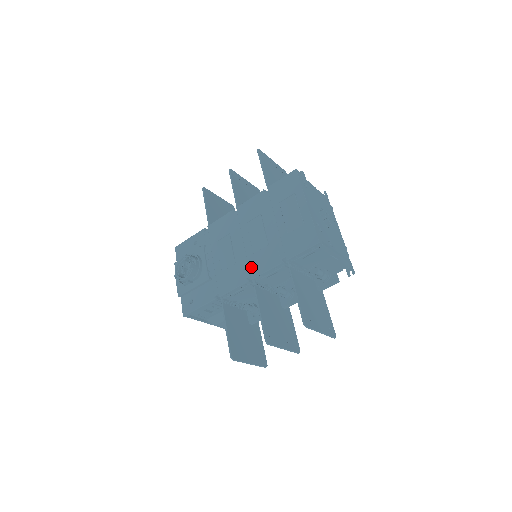
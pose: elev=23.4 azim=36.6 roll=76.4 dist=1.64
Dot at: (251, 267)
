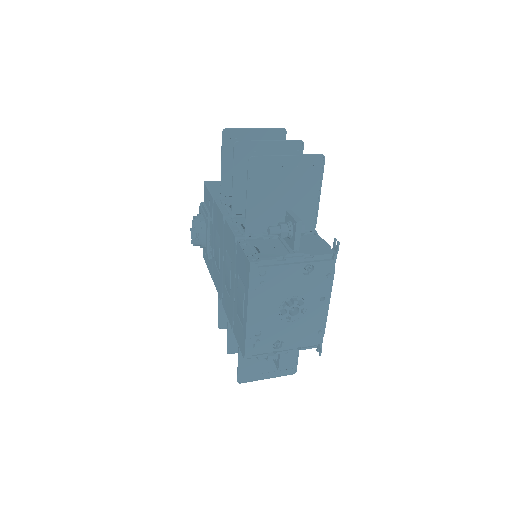
Dot at: (223, 295)
